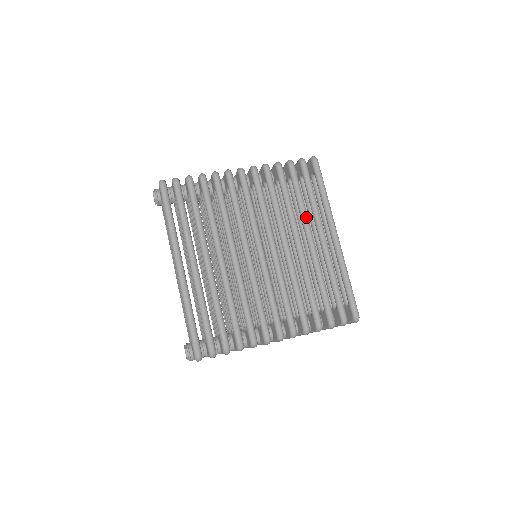
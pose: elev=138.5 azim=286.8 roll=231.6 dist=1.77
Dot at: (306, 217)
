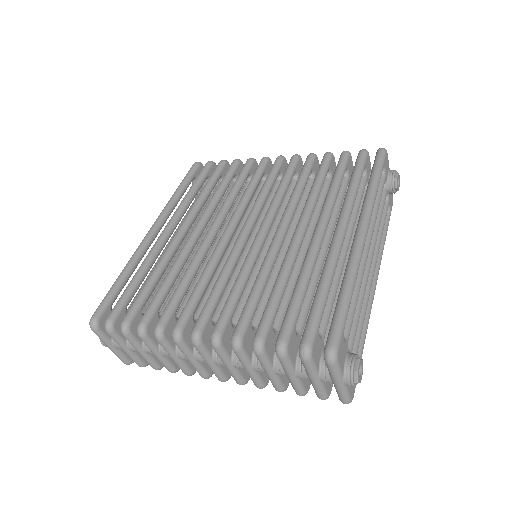
Dot at: (328, 203)
